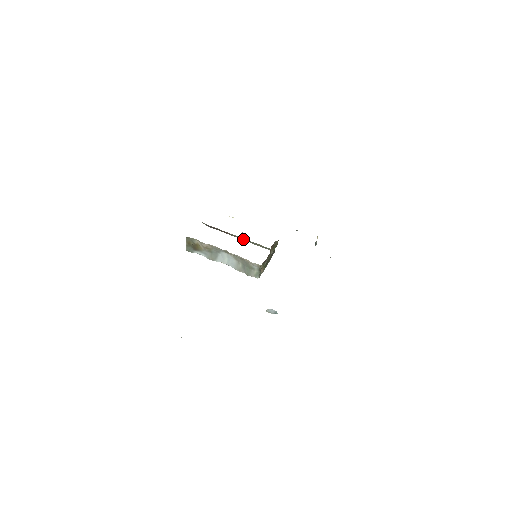
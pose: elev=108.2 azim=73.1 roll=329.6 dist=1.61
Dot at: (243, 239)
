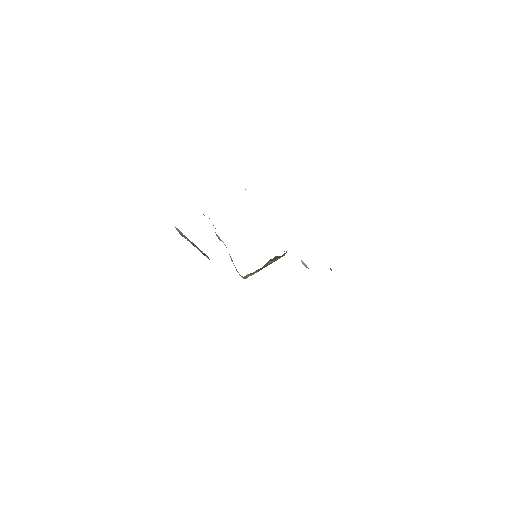
Dot at: occluded
